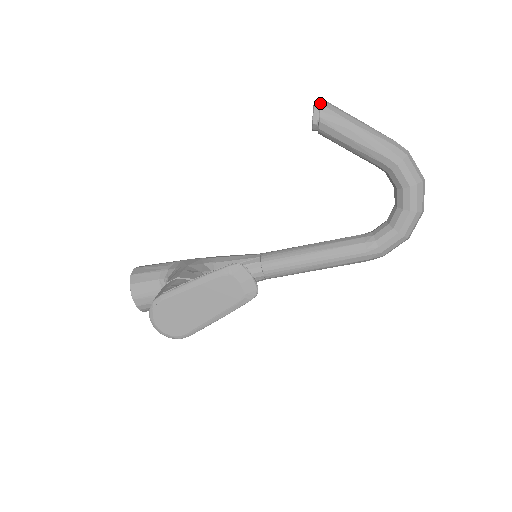
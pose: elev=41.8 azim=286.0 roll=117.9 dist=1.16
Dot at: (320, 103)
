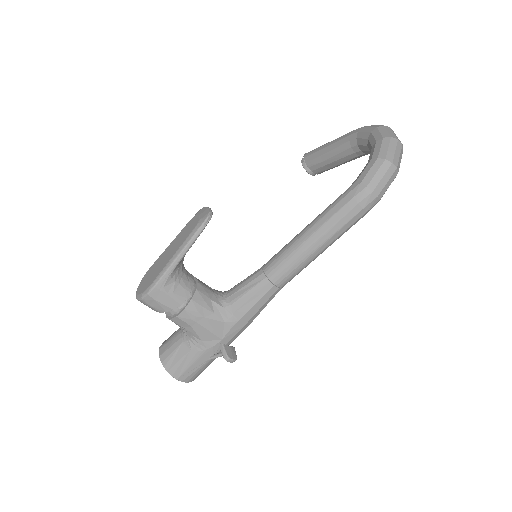
Dot at: occluded
